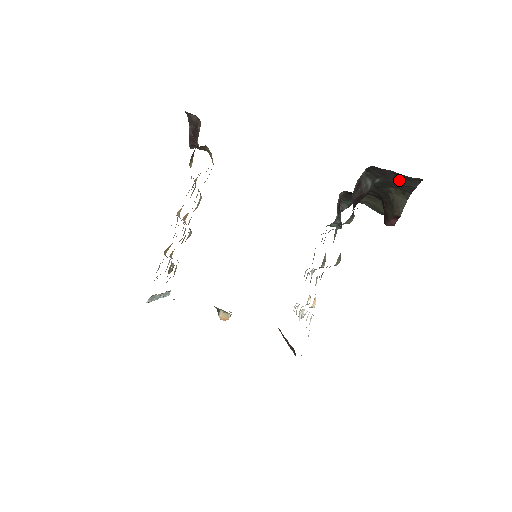
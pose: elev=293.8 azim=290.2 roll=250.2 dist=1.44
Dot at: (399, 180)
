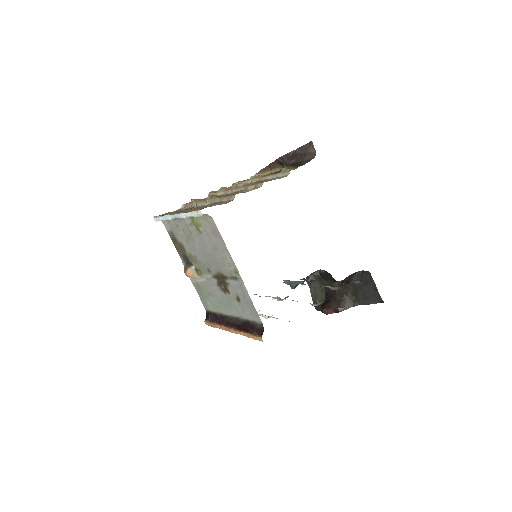
Dot at: (369, 292)
